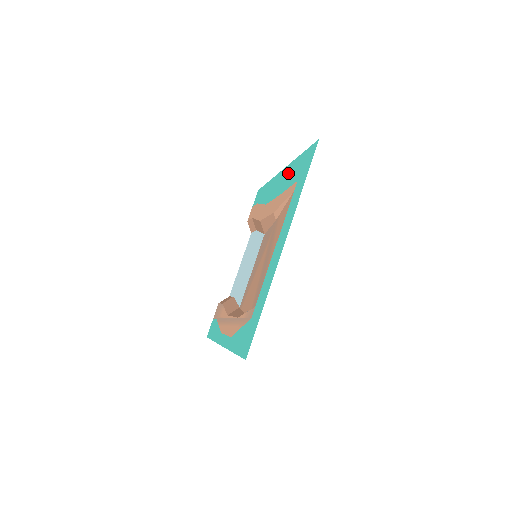
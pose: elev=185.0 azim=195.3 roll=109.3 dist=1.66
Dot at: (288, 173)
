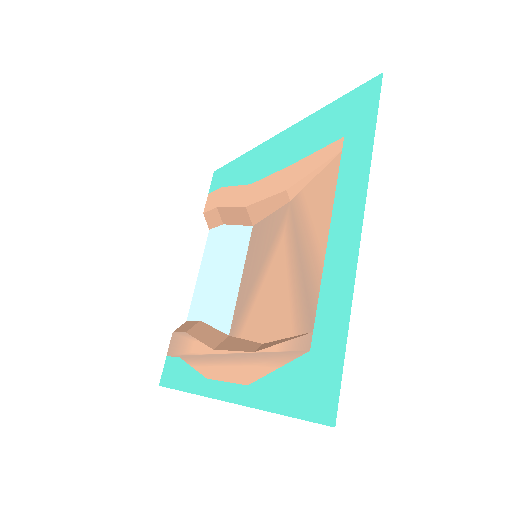
Dot at: (302, 133)
